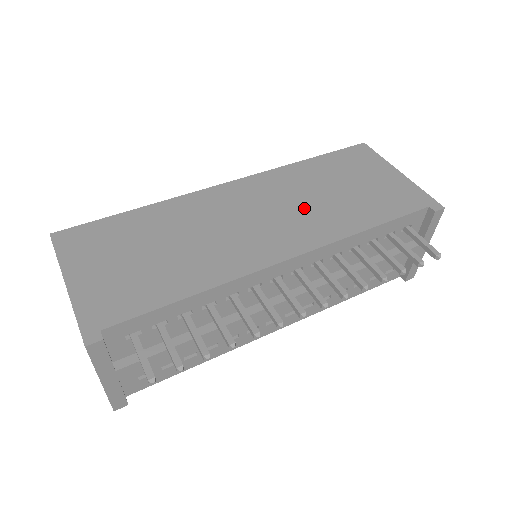
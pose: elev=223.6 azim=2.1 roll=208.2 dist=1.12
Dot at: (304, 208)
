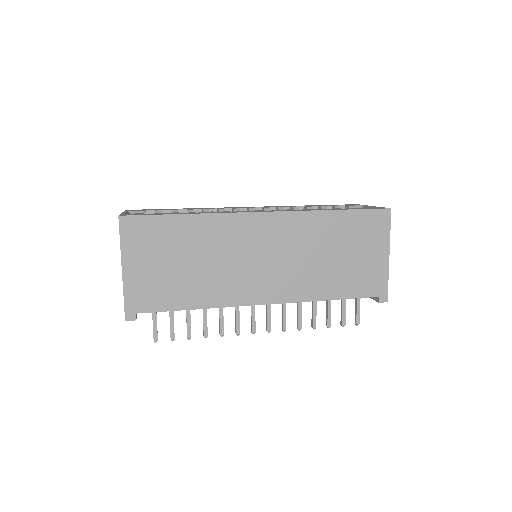
Dot at: (300, 264)
